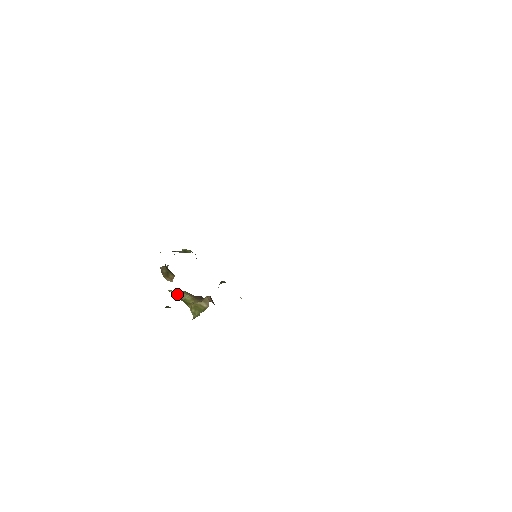
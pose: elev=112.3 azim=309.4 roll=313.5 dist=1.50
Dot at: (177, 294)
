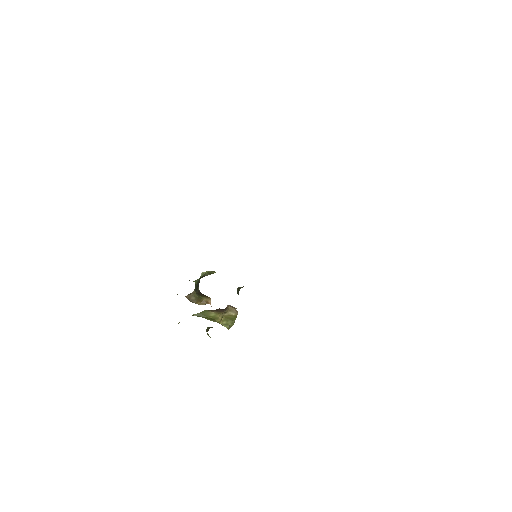
Dot at: (201, 315)
